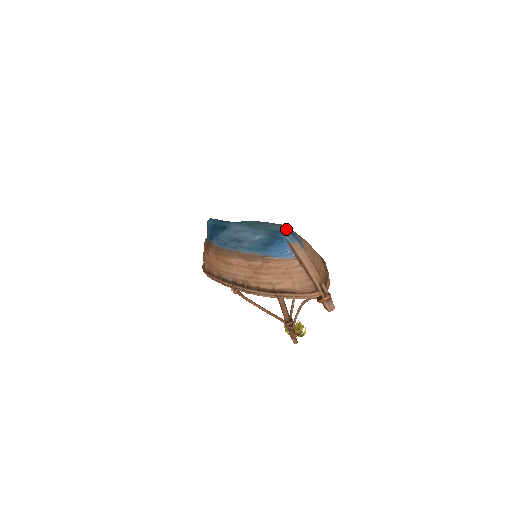
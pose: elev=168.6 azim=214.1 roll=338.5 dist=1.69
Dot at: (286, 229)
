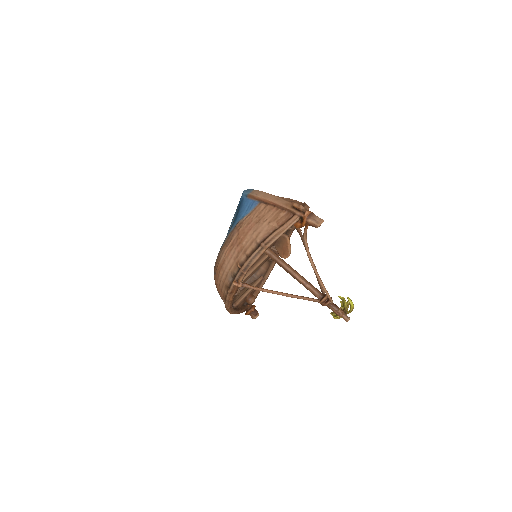
Dot at: occluded
